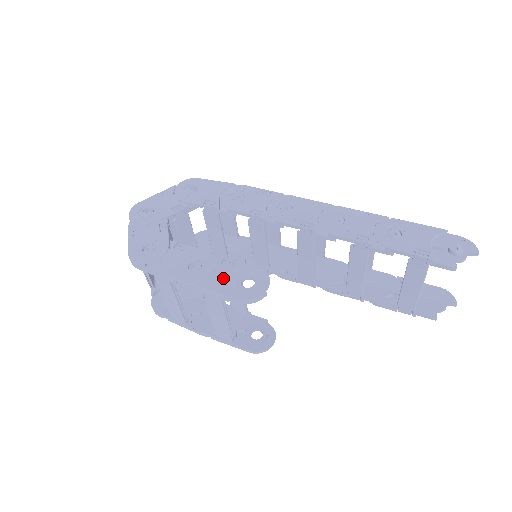
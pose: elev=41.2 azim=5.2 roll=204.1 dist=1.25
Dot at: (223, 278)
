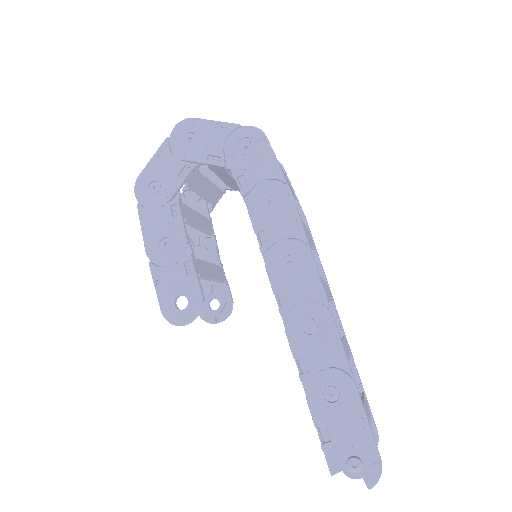
Dot at: (170, 279)
